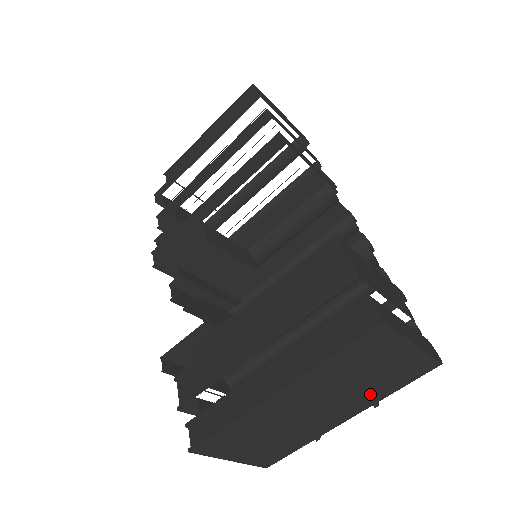
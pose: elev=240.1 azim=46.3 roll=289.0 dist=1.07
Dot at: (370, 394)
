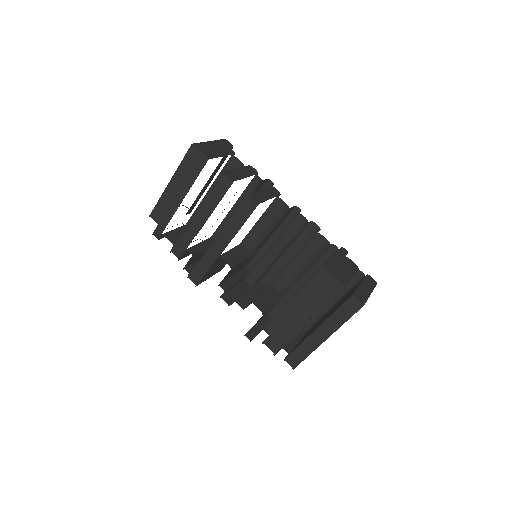
Dot at: occluded
